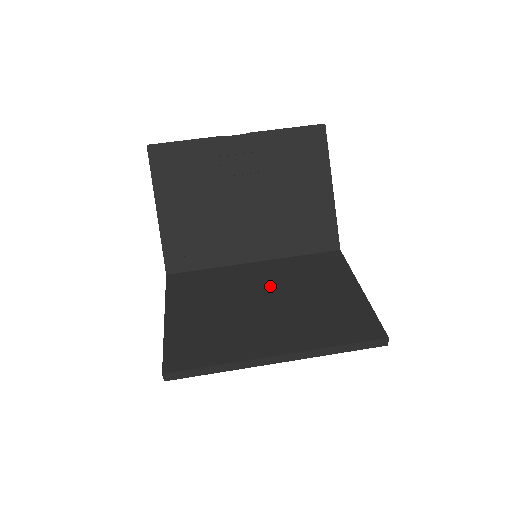
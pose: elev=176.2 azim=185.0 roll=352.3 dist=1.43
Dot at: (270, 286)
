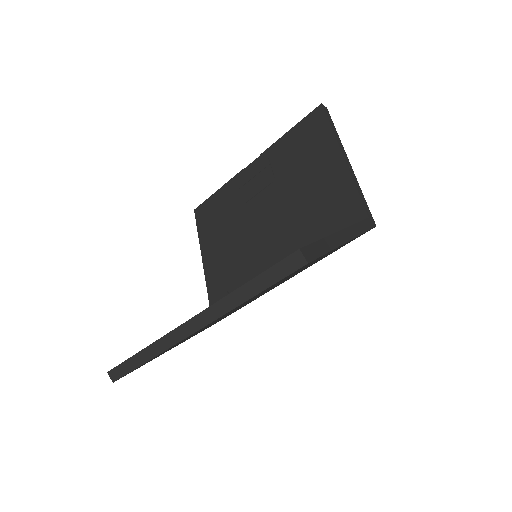
Dot at: occluded
